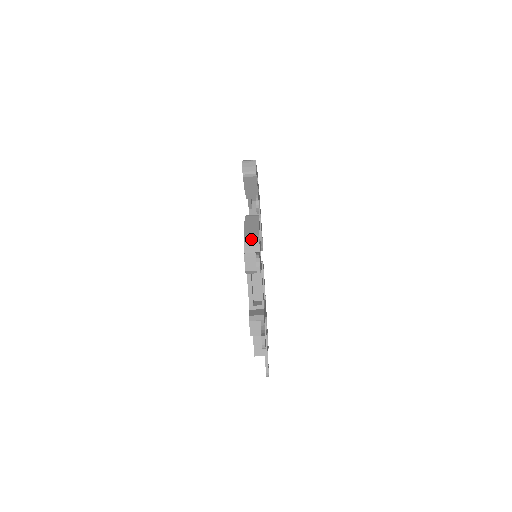
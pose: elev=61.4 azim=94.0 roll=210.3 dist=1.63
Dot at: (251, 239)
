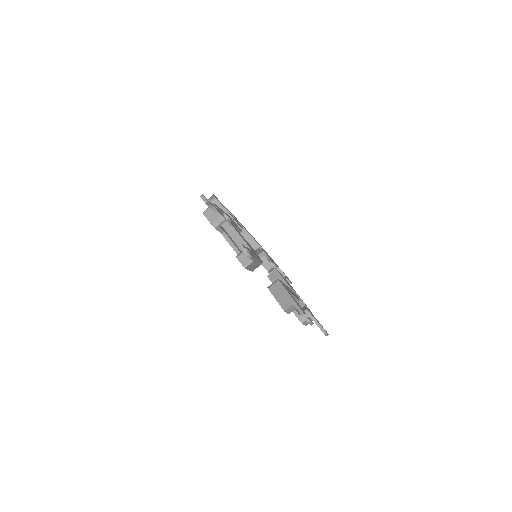
Dot at: (208, 207)
